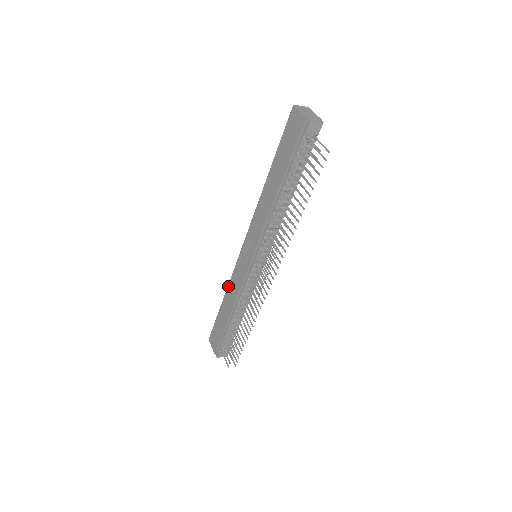
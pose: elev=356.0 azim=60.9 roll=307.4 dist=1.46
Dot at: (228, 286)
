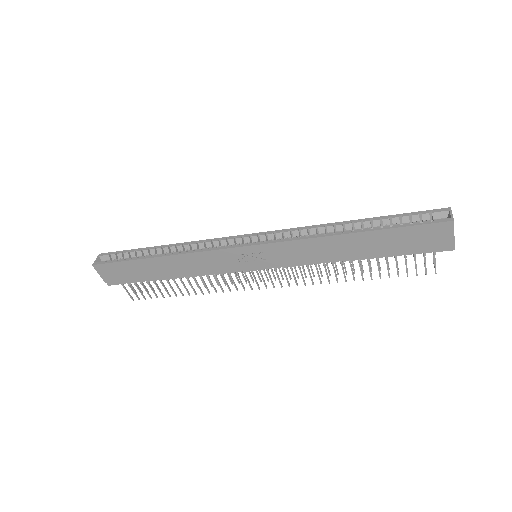
Dot at: (183, 255)
